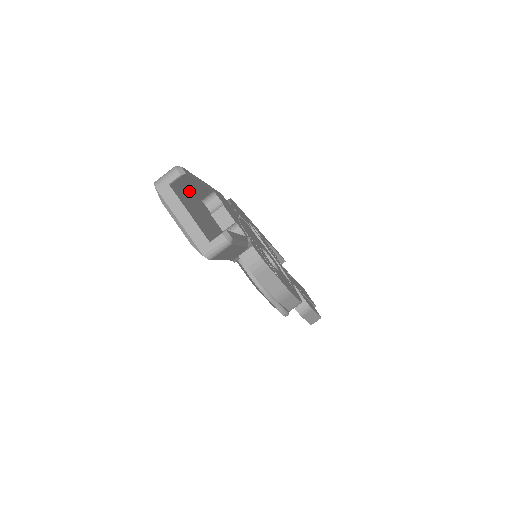
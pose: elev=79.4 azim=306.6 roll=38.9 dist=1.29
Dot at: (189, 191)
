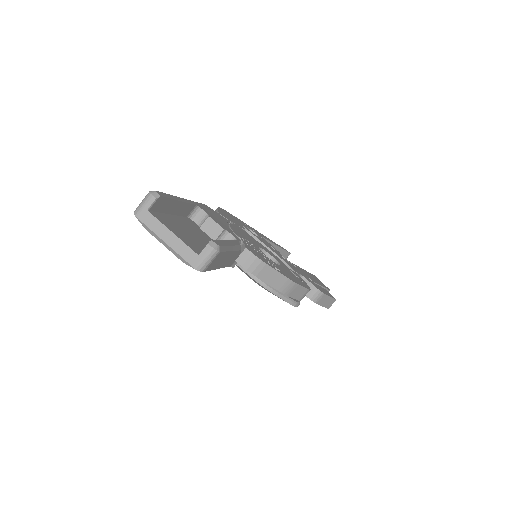
Dot at: (171, 211)
